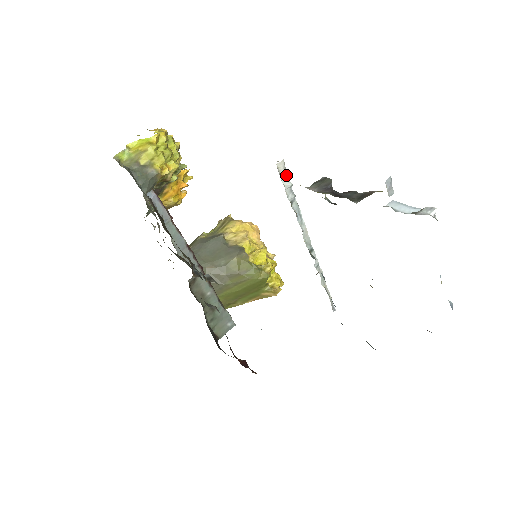
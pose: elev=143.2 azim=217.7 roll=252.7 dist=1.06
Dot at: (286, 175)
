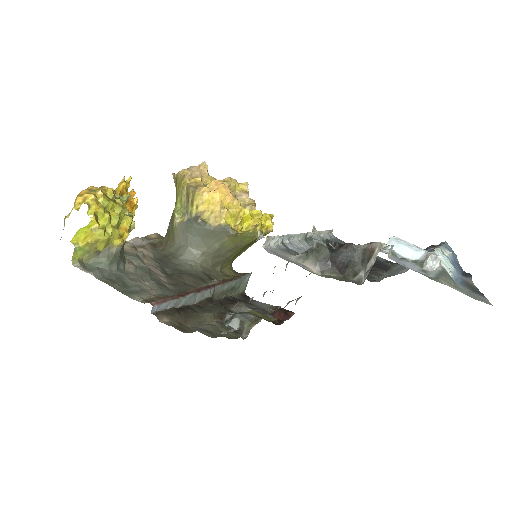
Dot at: (272, 239)
